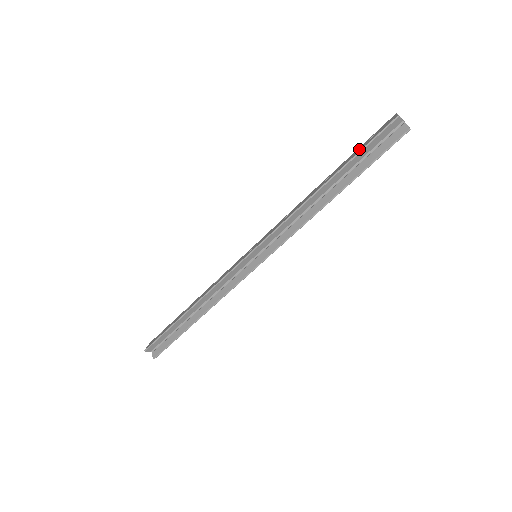
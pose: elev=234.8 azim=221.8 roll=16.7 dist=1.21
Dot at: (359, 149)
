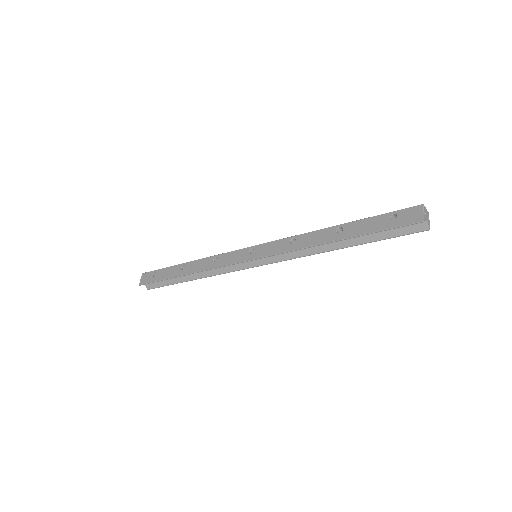
Dot at: (378, 224)
